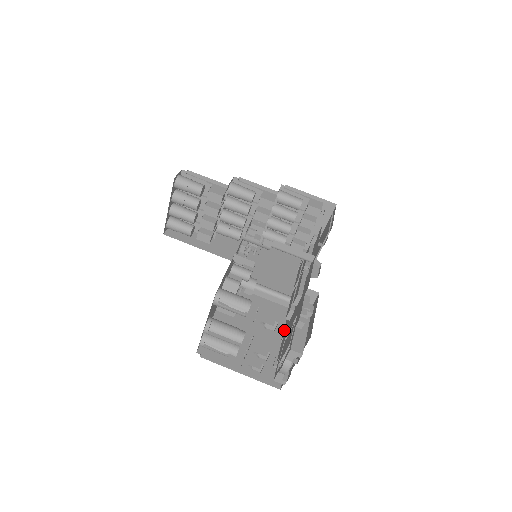
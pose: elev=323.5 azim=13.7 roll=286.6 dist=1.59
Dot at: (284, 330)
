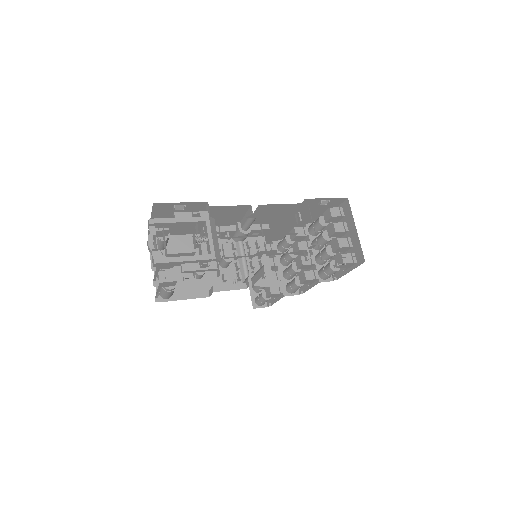
Dot at: occluded
